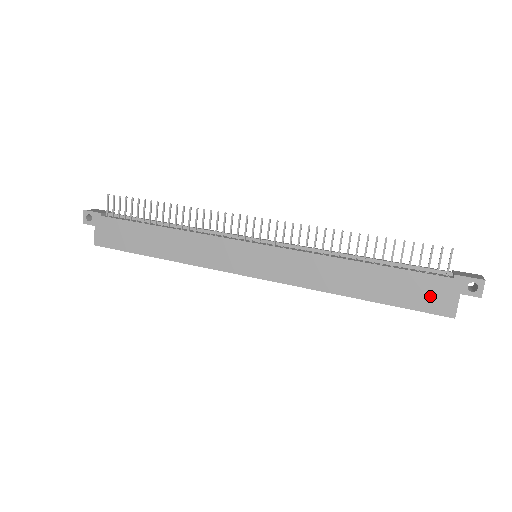
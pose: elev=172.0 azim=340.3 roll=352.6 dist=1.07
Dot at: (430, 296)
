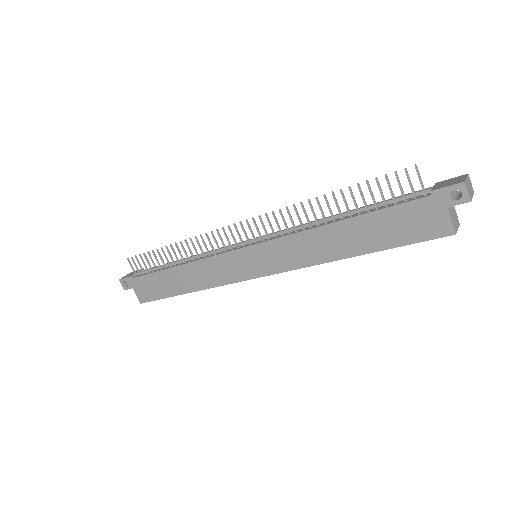
Dot at: (419, 223)
